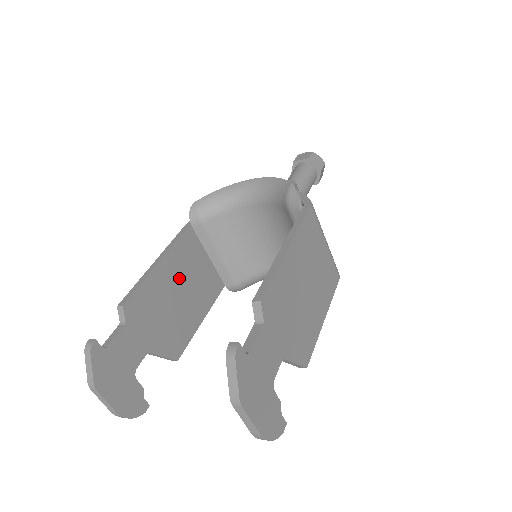
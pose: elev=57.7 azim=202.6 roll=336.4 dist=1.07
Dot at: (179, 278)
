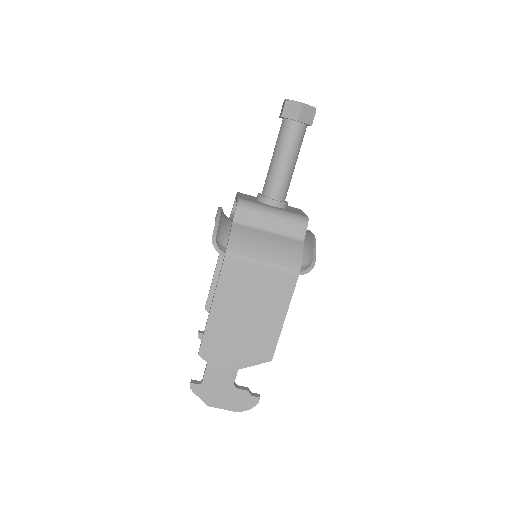
Dot at: occluded
